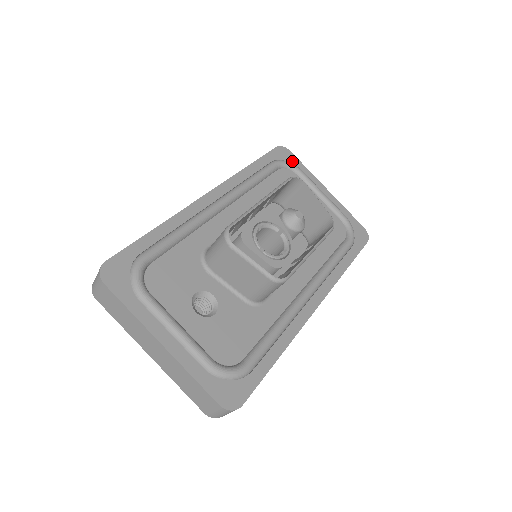
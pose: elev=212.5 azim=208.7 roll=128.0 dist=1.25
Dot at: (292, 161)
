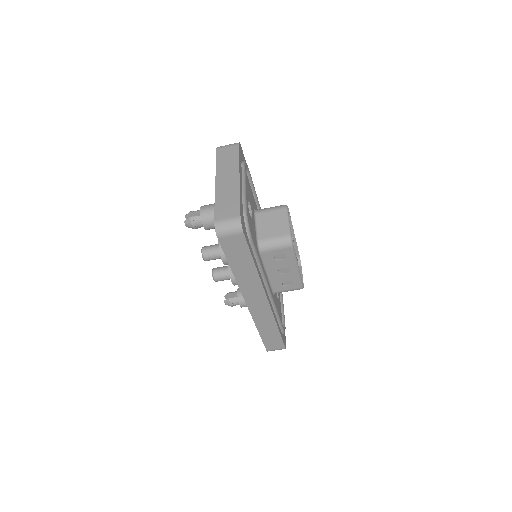
Dot at: occluded
